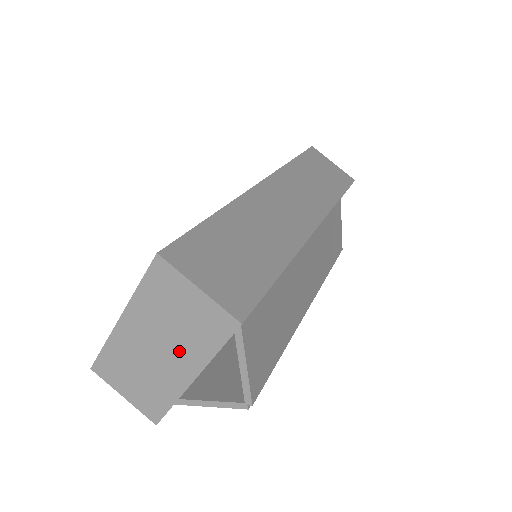
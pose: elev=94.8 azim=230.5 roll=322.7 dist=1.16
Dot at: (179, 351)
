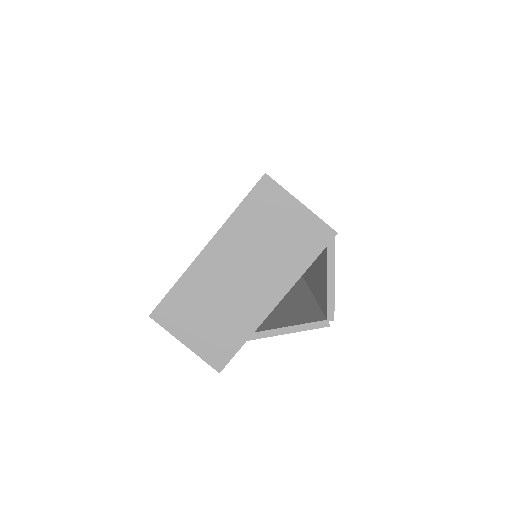
Dot at: (268, 273)
